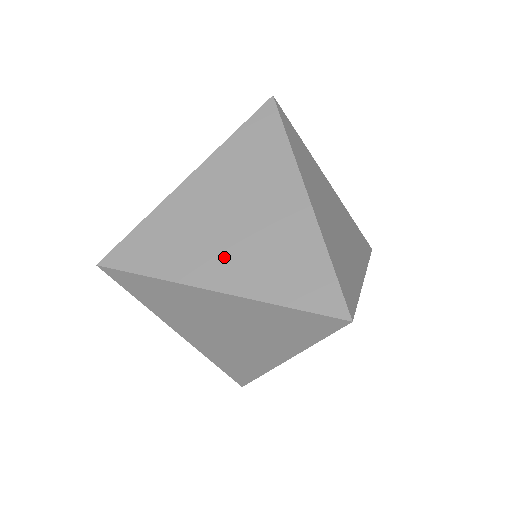
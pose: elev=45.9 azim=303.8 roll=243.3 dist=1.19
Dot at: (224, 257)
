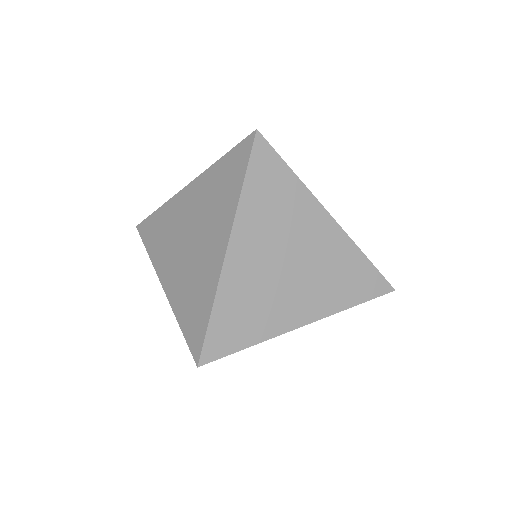
Dot at: (174, 265)
